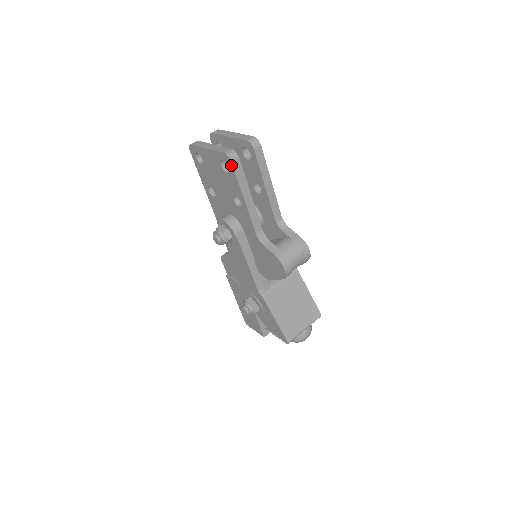
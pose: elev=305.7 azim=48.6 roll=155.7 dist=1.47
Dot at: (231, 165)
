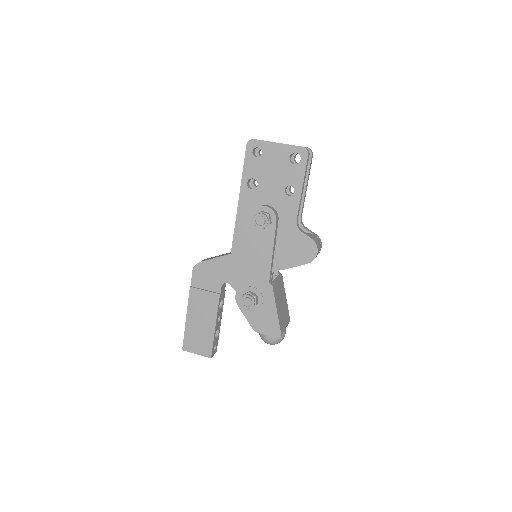
Dot at: (306, 157)
